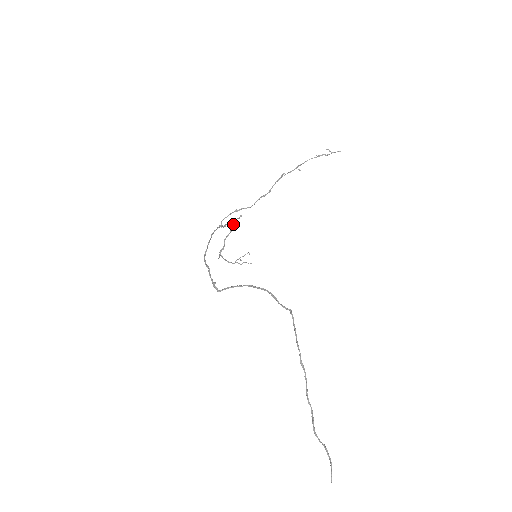
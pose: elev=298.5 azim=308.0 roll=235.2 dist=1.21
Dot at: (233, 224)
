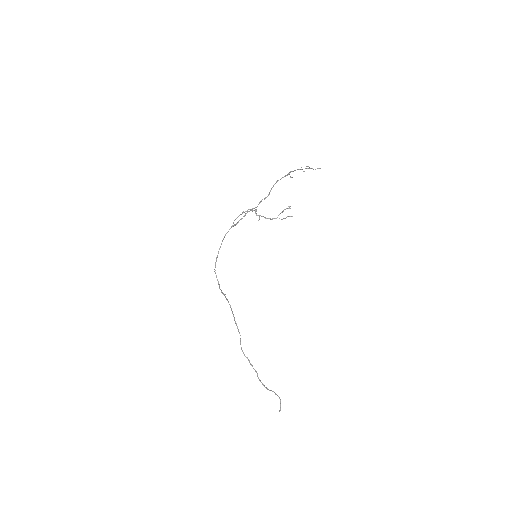
Dot at: occluded
